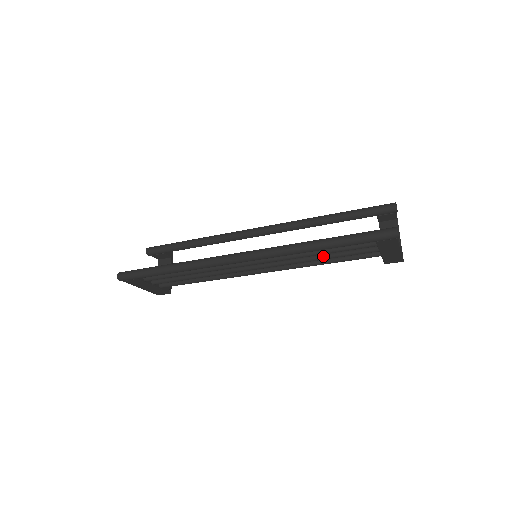
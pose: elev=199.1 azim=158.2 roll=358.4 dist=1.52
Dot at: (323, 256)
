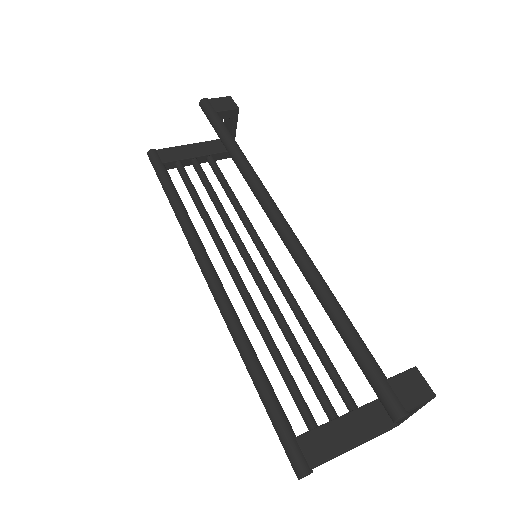
Dot at: (291, 349)
